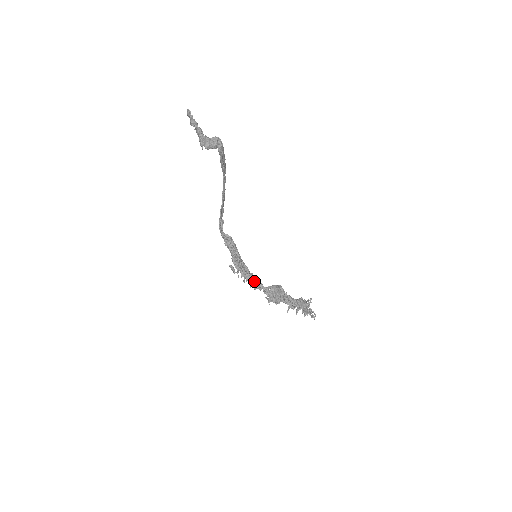
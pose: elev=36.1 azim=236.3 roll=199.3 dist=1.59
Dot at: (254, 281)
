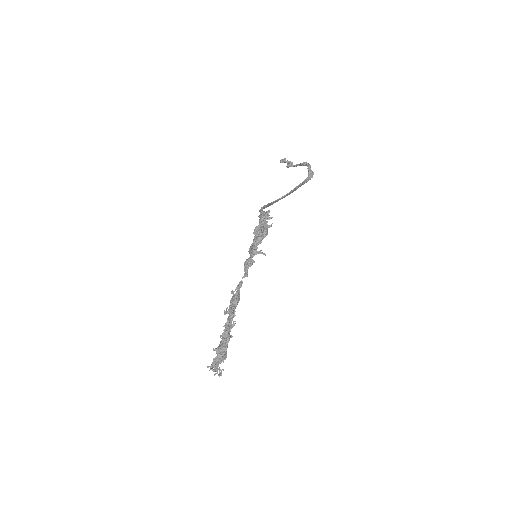
Dot at: occluded
